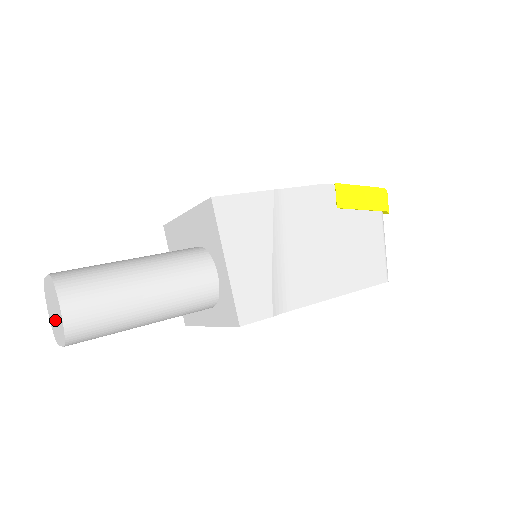
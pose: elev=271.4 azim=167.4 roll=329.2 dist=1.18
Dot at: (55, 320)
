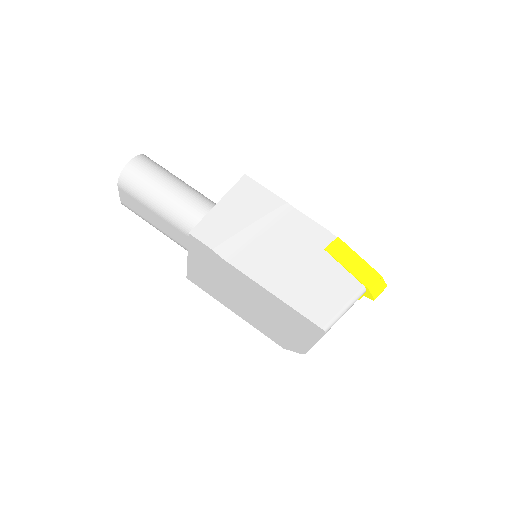
Dot at: occluded
